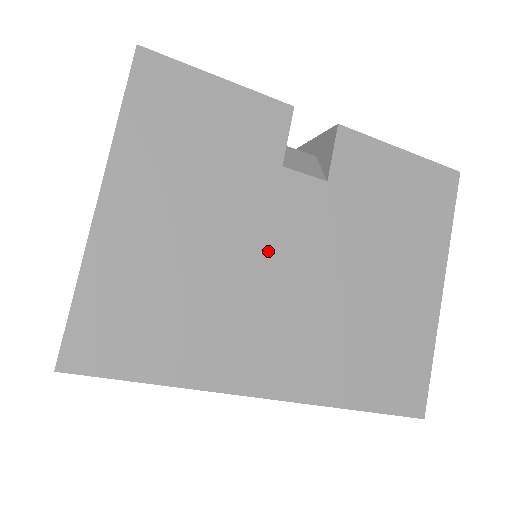
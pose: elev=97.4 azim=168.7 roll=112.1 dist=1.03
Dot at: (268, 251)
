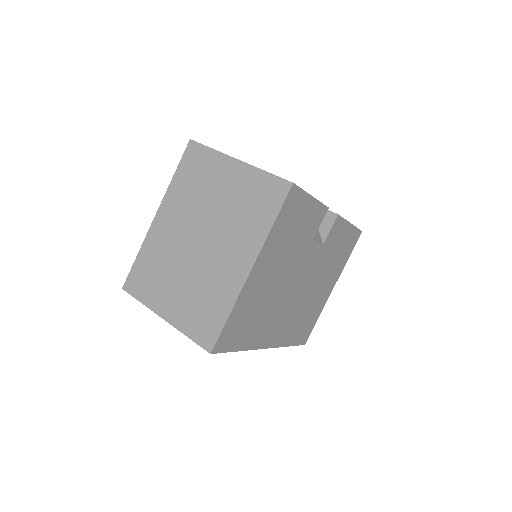
Dot at: (293, 283)
